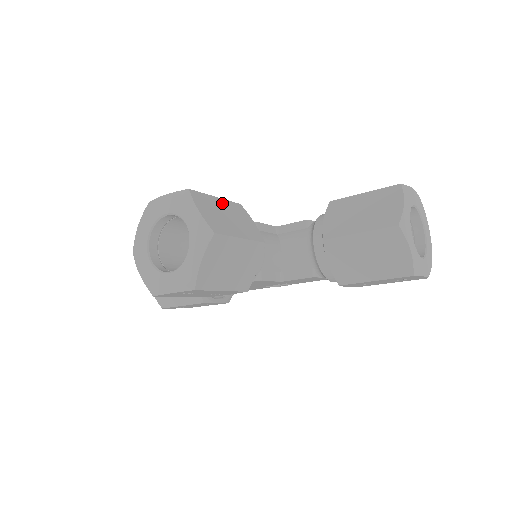
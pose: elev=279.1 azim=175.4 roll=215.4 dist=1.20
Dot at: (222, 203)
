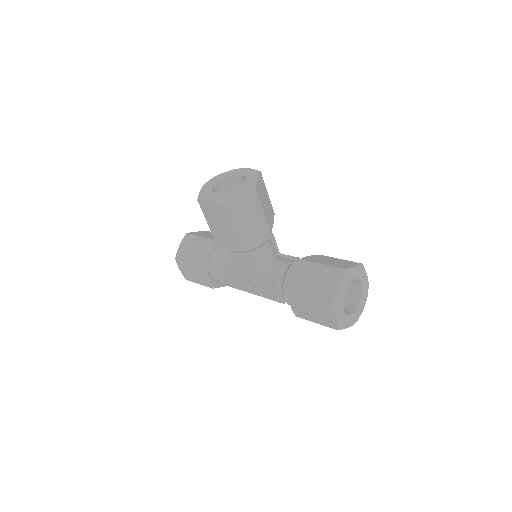
Dot at: (268, 197)
